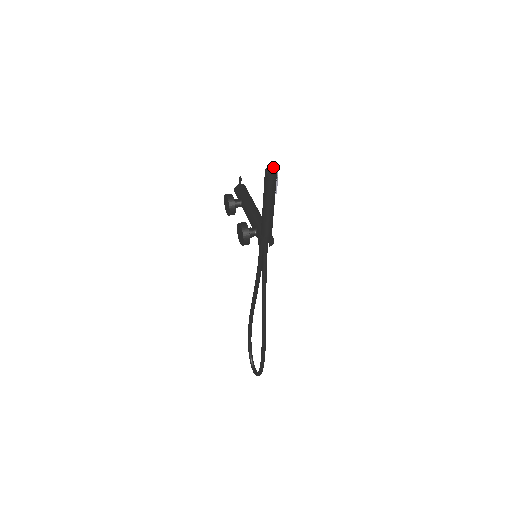
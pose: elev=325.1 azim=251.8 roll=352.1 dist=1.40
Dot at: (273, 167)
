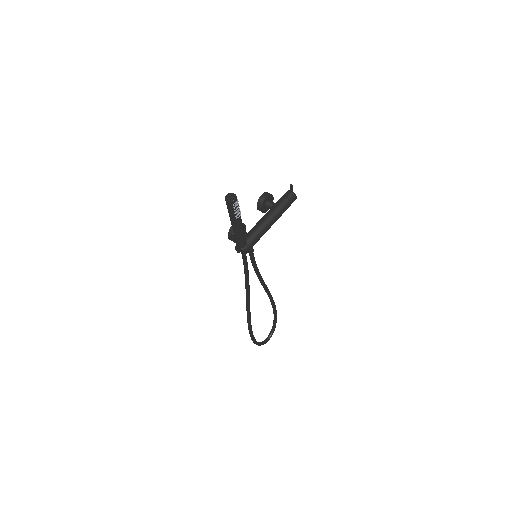
Dot at: occluded
